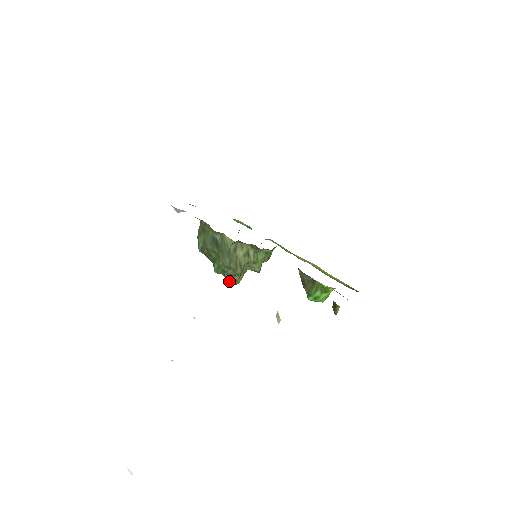
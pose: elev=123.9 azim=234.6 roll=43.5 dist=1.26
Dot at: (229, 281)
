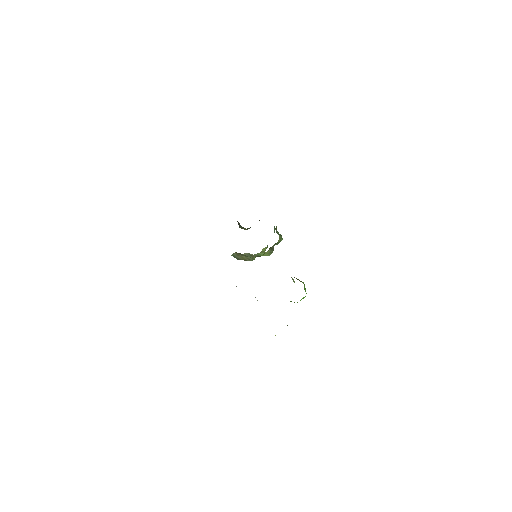
Dot at: occluded
